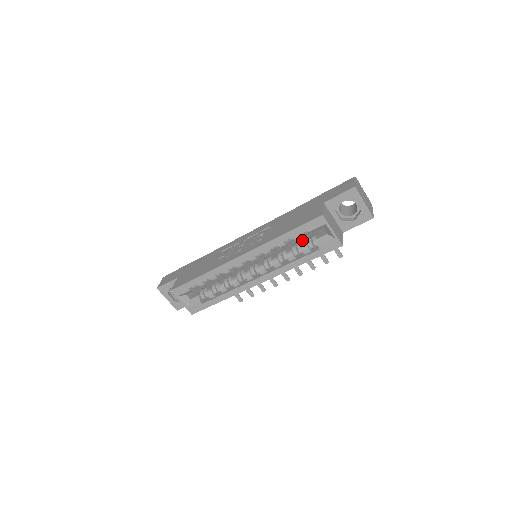
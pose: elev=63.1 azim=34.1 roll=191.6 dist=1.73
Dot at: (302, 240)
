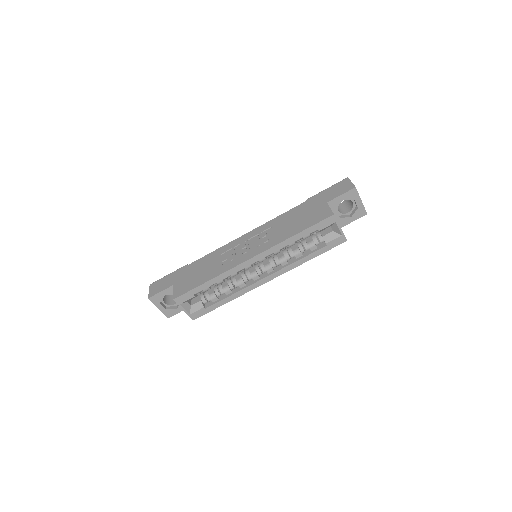
Dot at: (306, 238)
